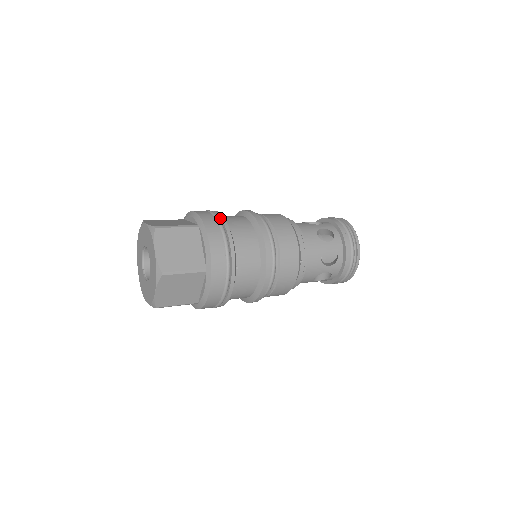
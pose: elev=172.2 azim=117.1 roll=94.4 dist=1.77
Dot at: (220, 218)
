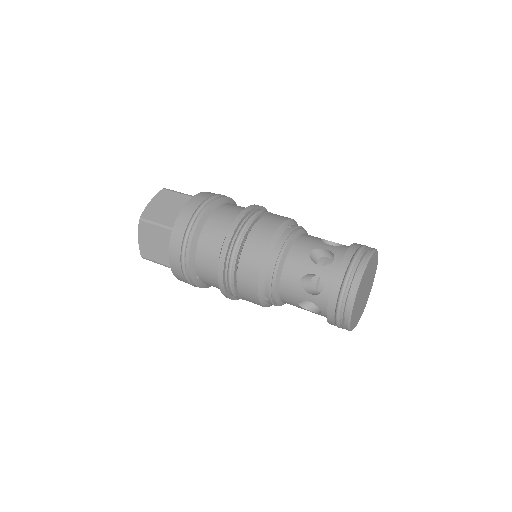
Dot at: (192, 229)
